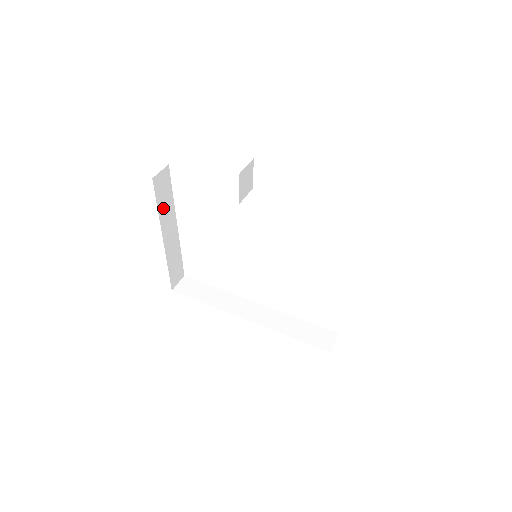
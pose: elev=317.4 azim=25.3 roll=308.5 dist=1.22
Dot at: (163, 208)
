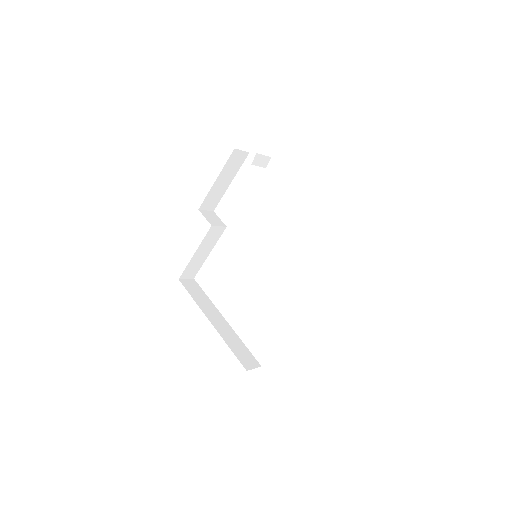
Dot at: (200, 301)
